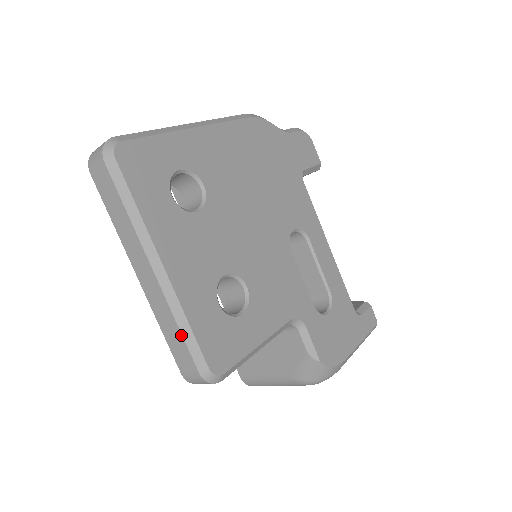
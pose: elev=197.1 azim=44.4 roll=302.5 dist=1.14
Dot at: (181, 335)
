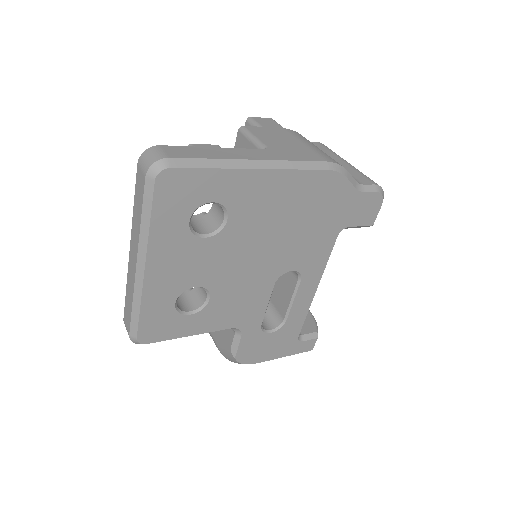
Dot at: (131, 310)
